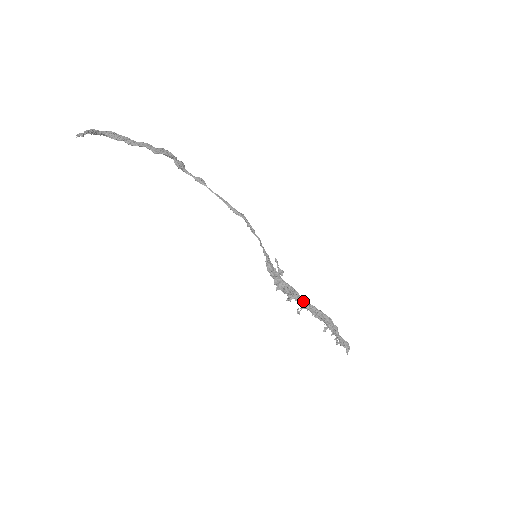
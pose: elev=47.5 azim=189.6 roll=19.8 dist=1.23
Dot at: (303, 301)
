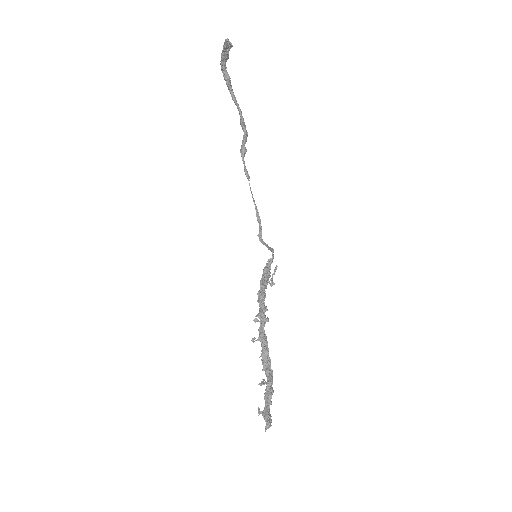
Dot at: (264, 334)
